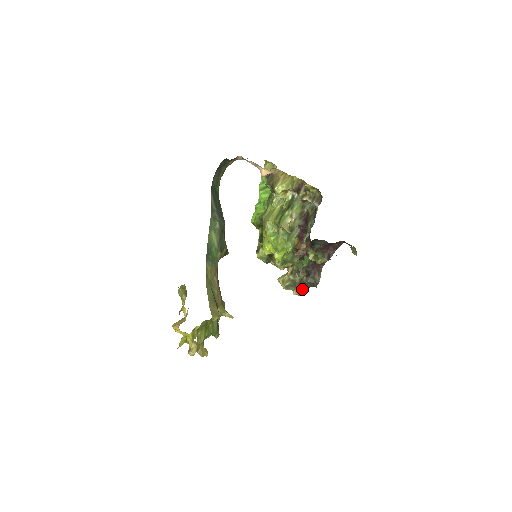
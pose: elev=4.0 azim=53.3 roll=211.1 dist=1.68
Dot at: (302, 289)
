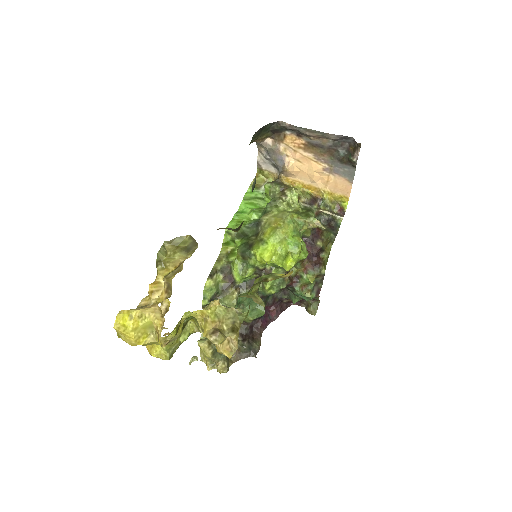
Dot at: (229, 362)
